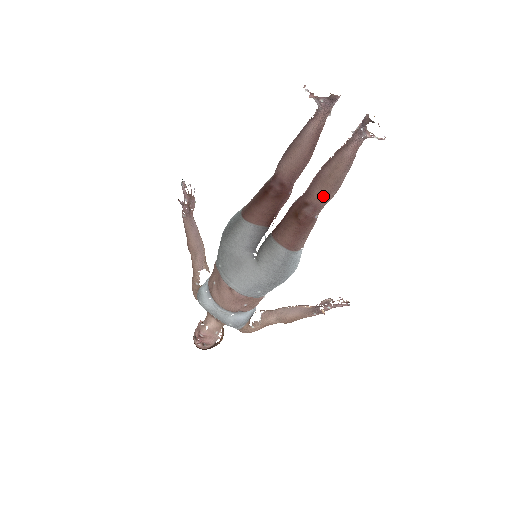
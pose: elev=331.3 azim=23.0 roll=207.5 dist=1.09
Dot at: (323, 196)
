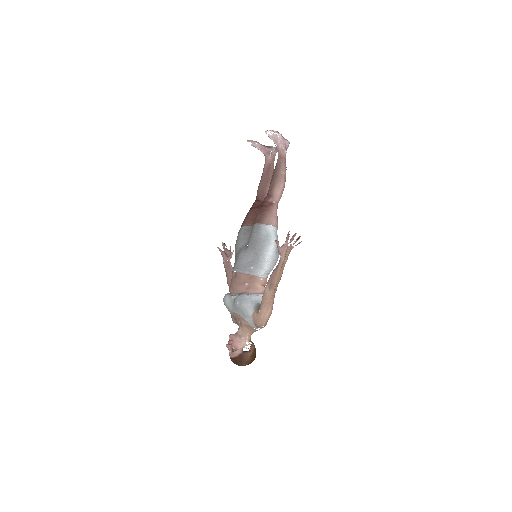
Dot at: (272, 187)
